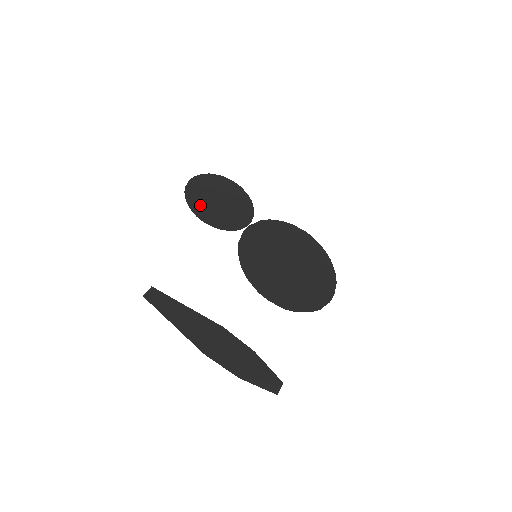
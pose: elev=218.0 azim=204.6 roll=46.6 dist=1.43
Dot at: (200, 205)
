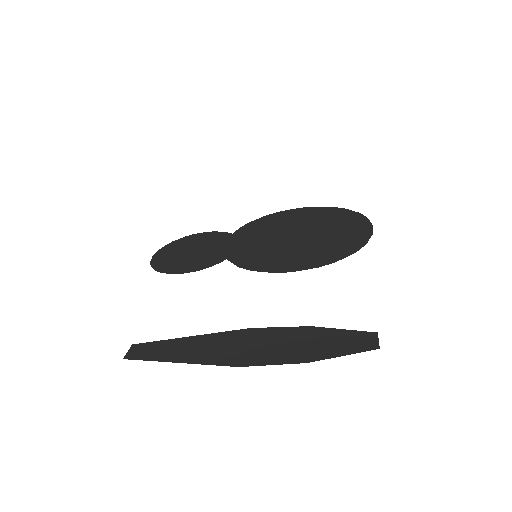
Dot at: (173, 265)
